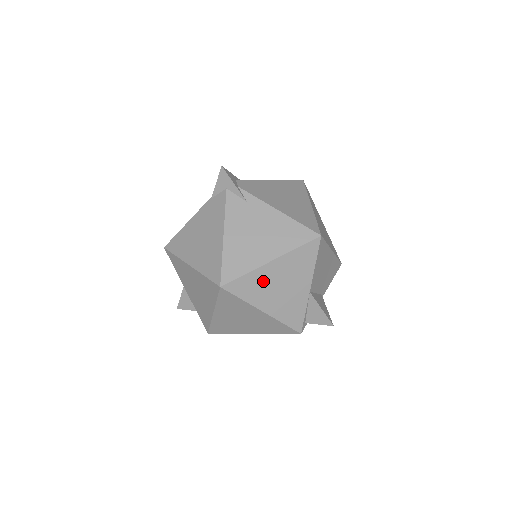
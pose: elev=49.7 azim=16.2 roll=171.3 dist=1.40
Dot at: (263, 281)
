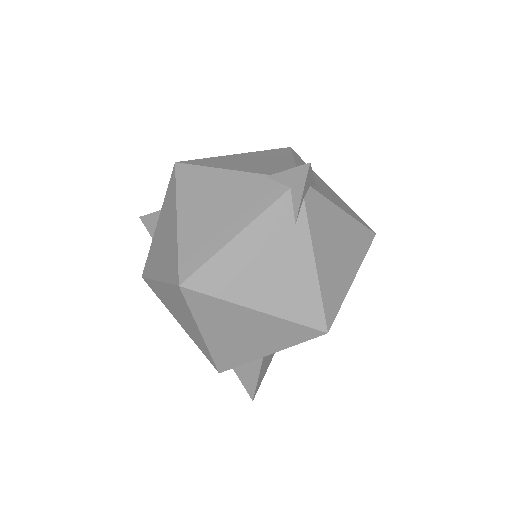
Dot at: (228, 316)
